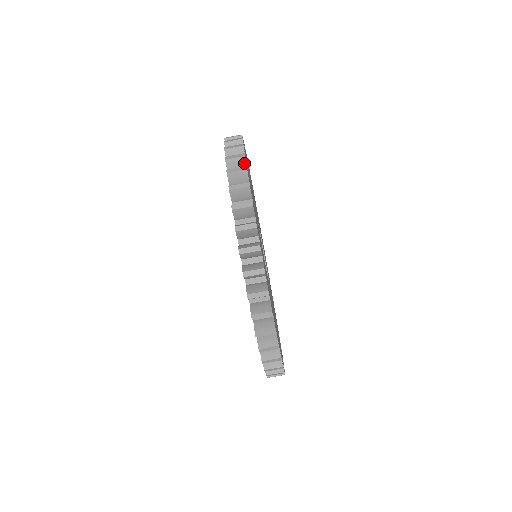
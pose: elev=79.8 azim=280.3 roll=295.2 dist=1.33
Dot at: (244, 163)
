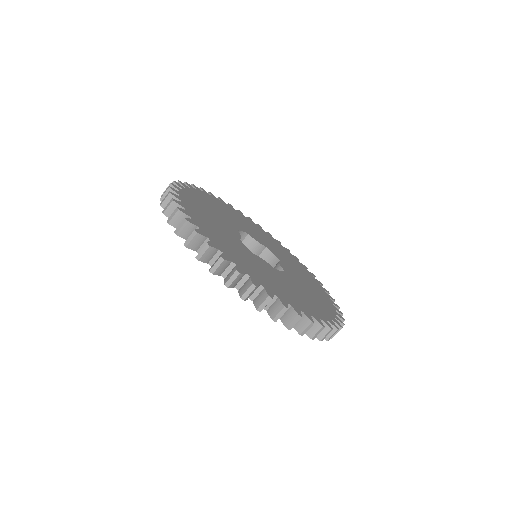
Dot at: (227, 262)
